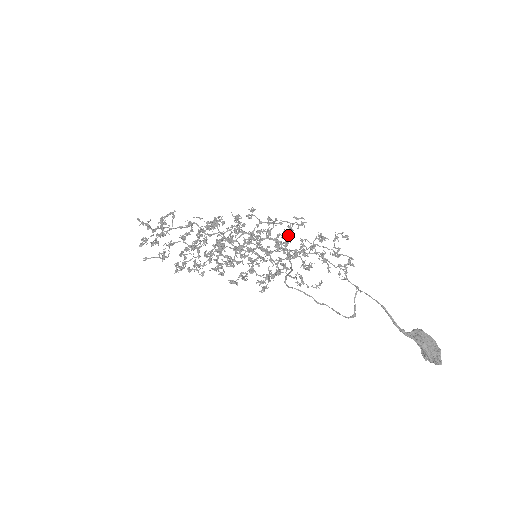
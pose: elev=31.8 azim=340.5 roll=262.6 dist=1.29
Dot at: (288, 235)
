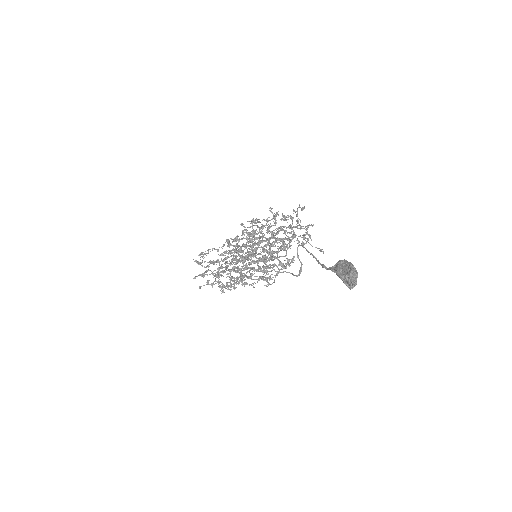
Dot at: (265, 227)
